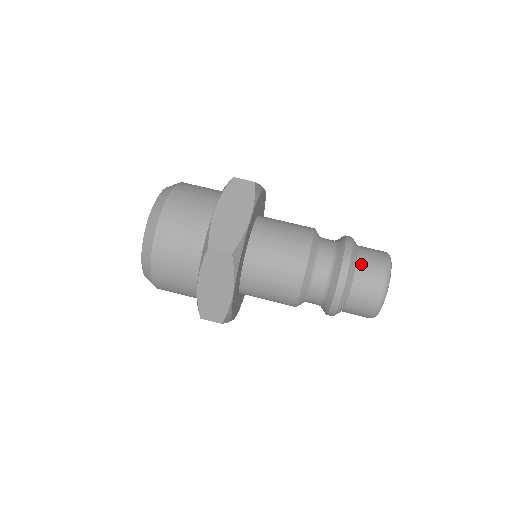
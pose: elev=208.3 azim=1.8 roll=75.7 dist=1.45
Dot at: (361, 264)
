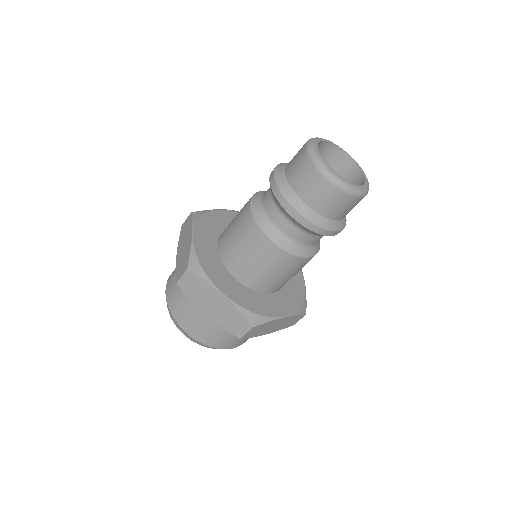
Dot at: (288, 171)
